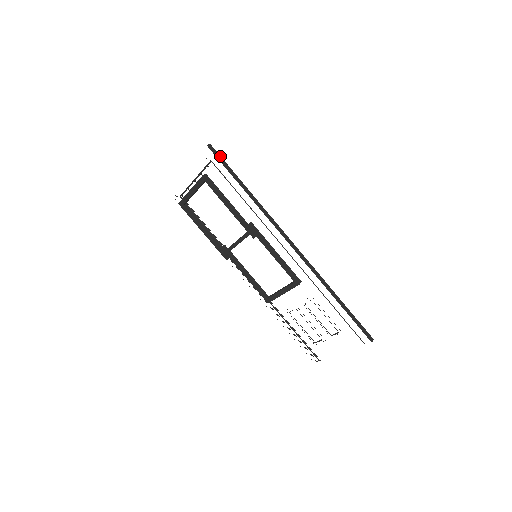
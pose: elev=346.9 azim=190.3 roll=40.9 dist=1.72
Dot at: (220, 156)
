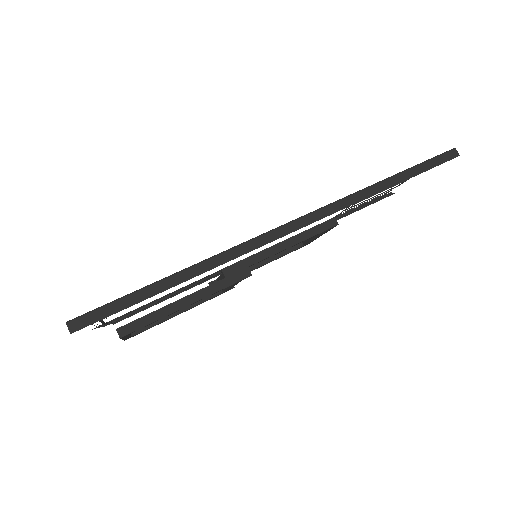
Dot at: (98, 310)
